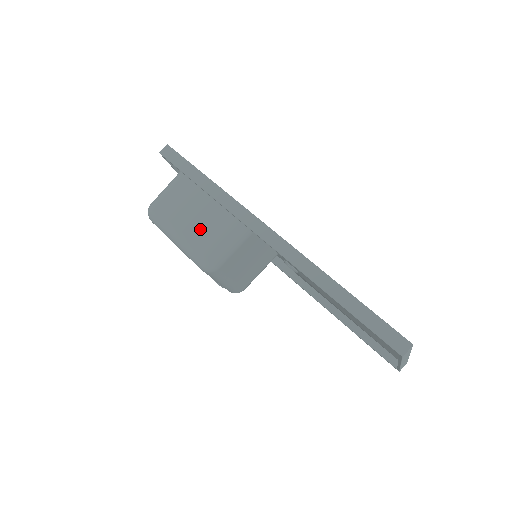
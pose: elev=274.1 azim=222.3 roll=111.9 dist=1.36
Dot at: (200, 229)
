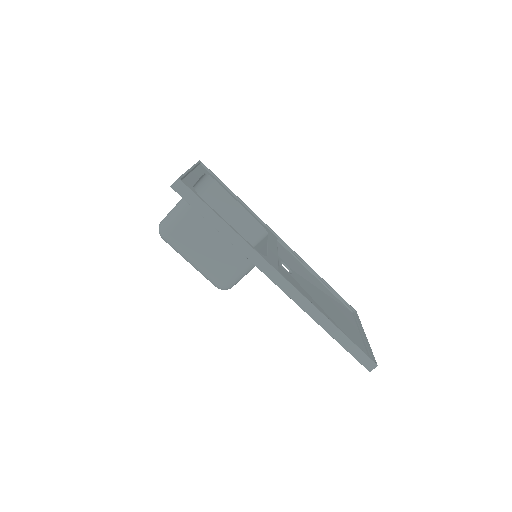
Dot at: (217, 261)
